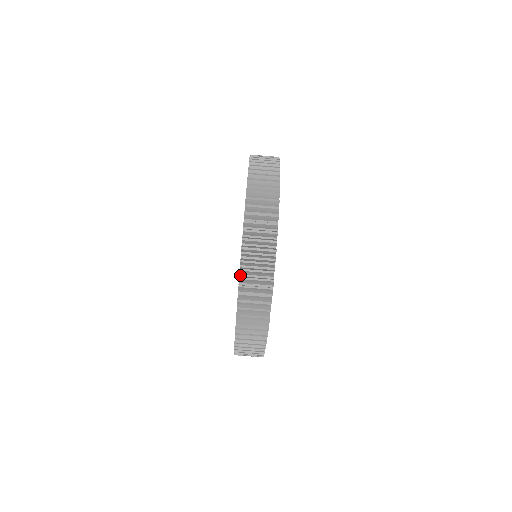
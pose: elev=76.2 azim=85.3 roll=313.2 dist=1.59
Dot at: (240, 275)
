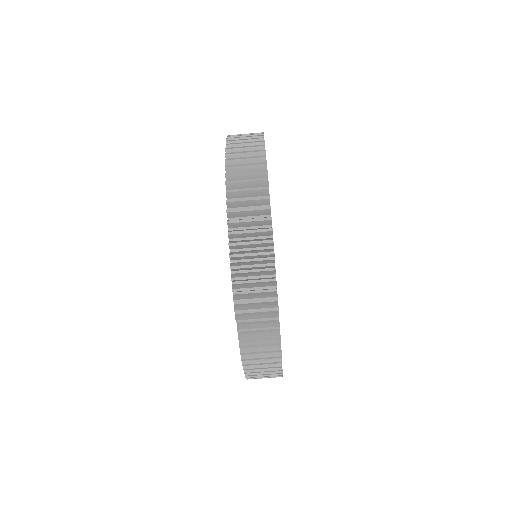
Dot at: (237, 321)
